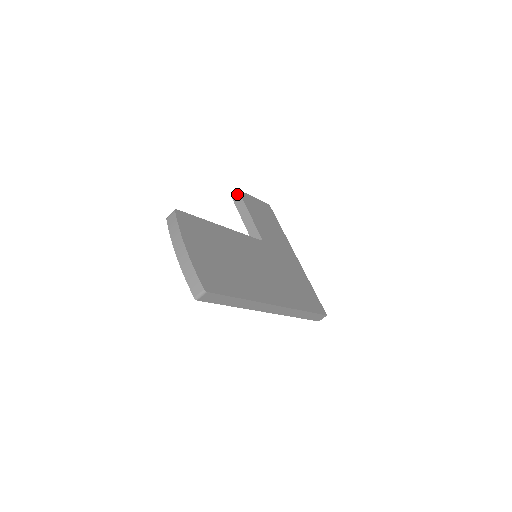
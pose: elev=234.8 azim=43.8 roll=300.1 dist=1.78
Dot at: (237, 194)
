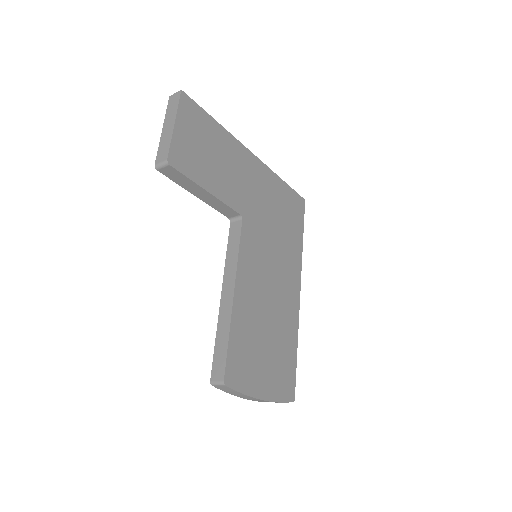
Dot at: (168, 169)
